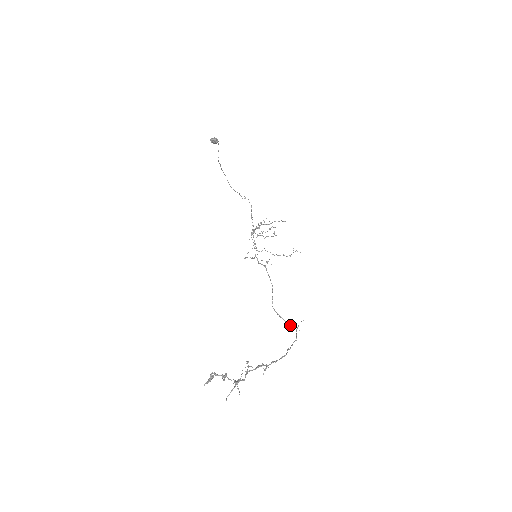
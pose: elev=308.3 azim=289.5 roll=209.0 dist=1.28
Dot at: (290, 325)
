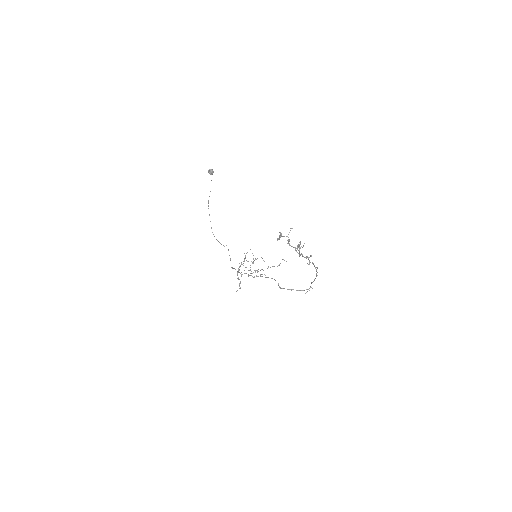
Dot at: (303, 290)
